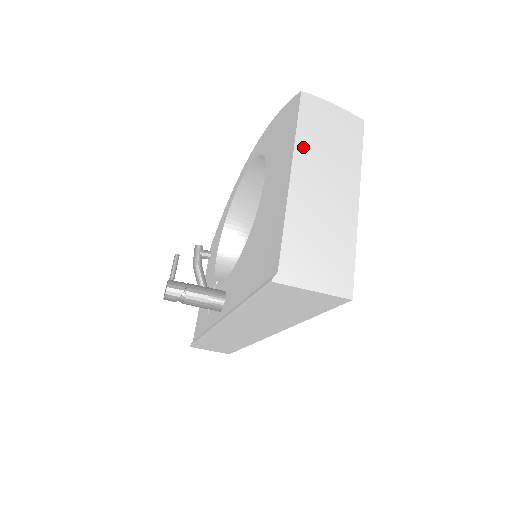
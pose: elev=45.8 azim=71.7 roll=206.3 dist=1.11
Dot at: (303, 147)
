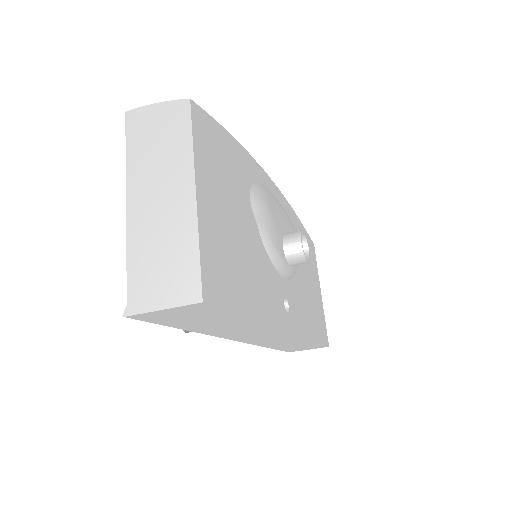
Dot at: (134, 167)
